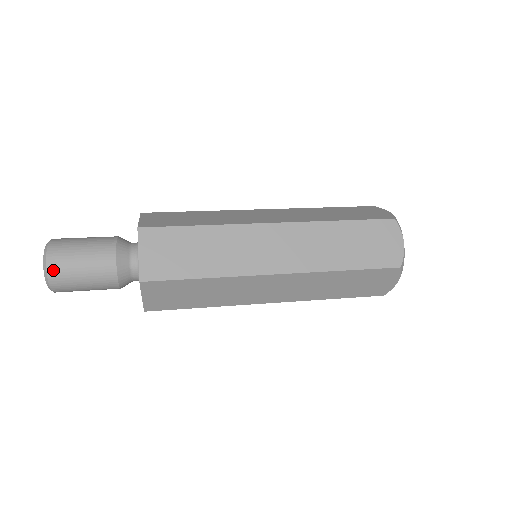
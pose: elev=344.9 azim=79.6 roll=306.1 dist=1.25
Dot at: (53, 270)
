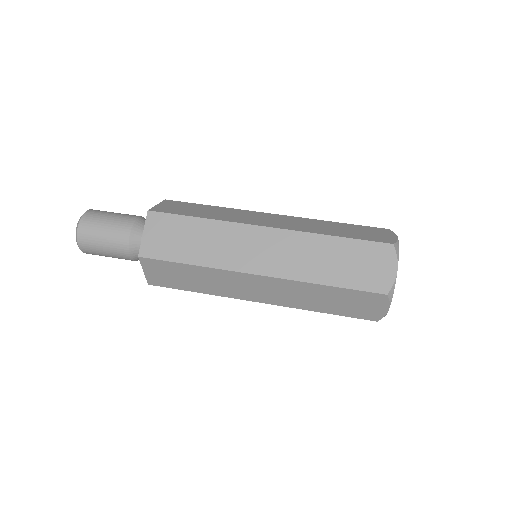
Dot at: (82, 234)
